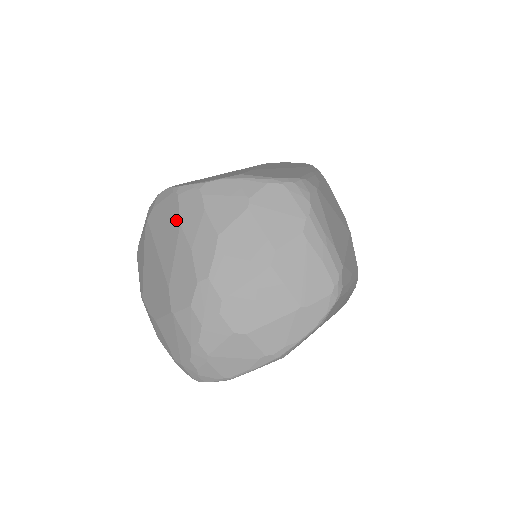
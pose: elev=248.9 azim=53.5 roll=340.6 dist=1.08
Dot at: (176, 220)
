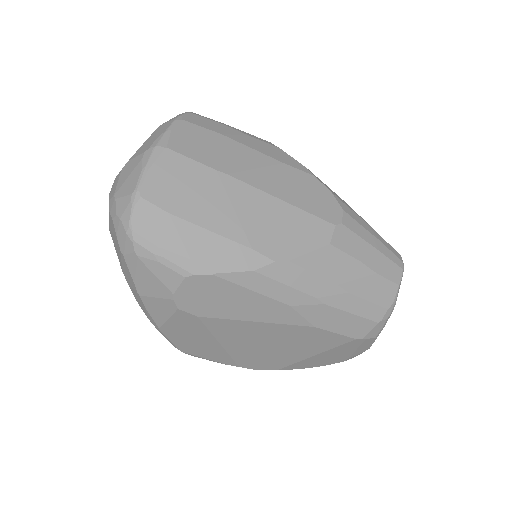
Dot at: occluded
